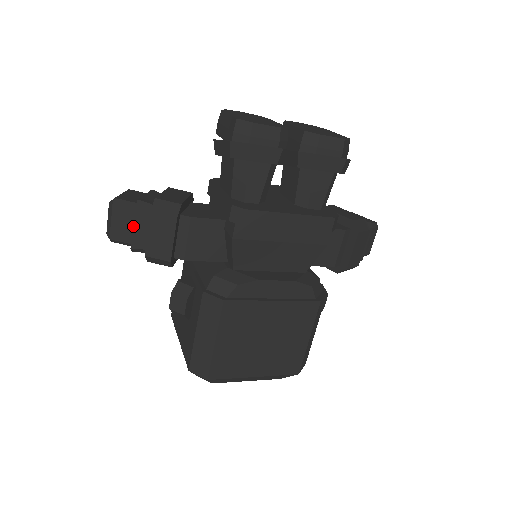
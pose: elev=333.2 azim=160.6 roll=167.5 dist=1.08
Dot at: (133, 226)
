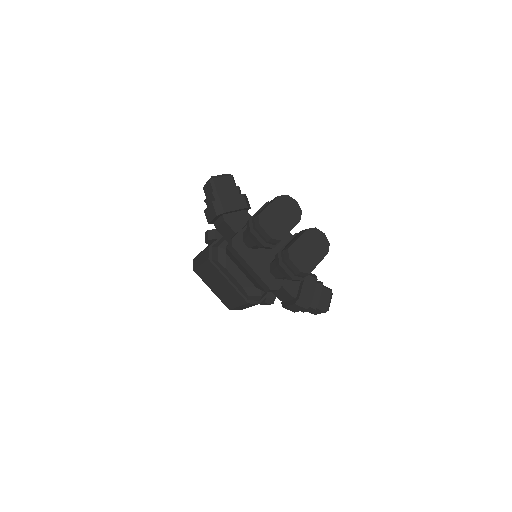
Dot at: (208, 196)
